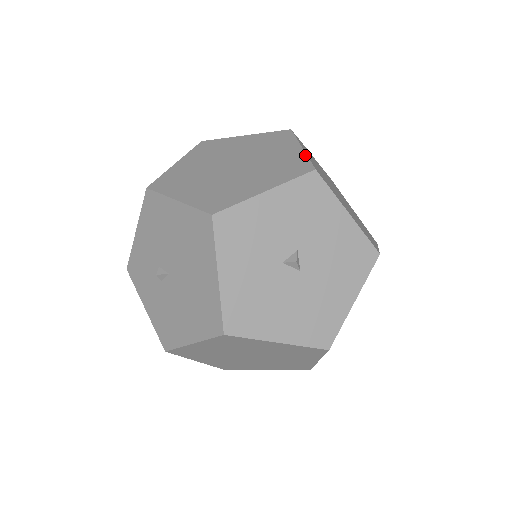
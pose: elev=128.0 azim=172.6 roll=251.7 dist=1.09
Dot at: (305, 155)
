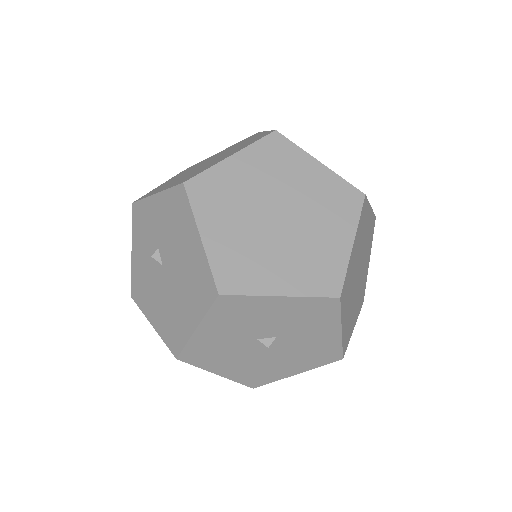
Dot at: (347, 262)
